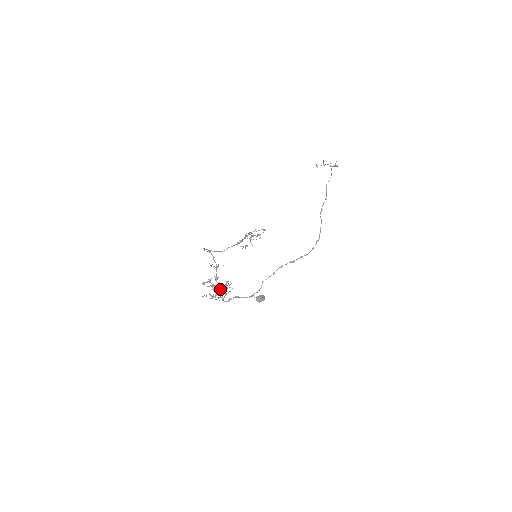
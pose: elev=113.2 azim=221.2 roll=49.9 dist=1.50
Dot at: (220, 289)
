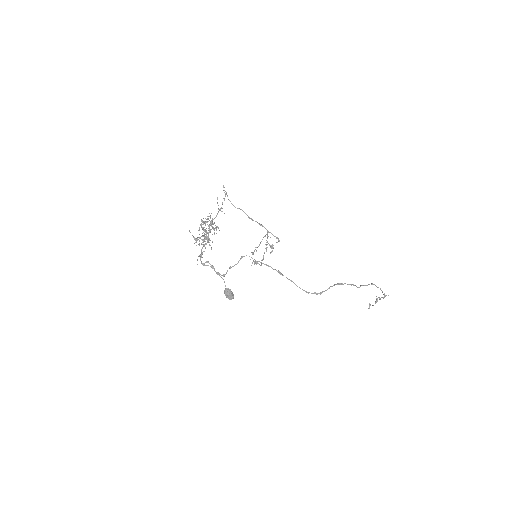
Dot at: occluded
